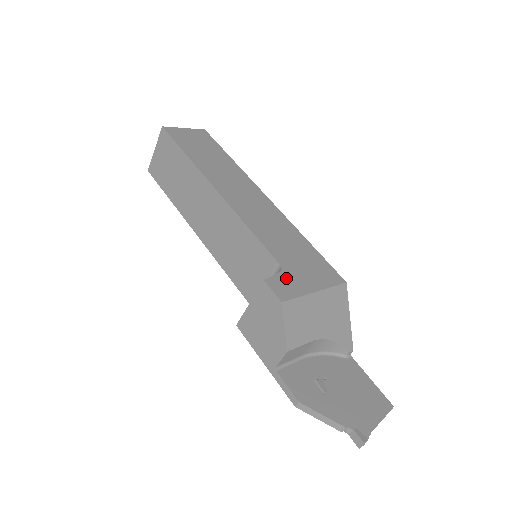
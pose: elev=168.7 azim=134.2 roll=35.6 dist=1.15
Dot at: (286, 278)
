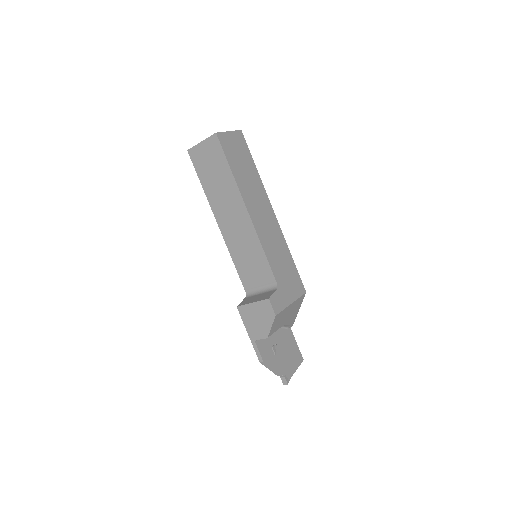
Dot at: (279, 295)
